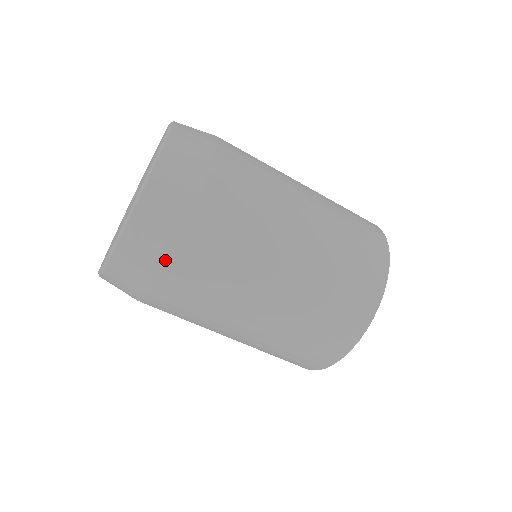
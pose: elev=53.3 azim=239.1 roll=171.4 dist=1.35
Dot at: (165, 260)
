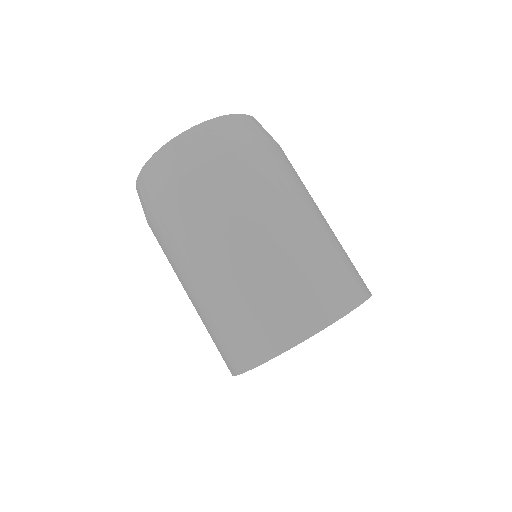
Dot at: (276, 142)
